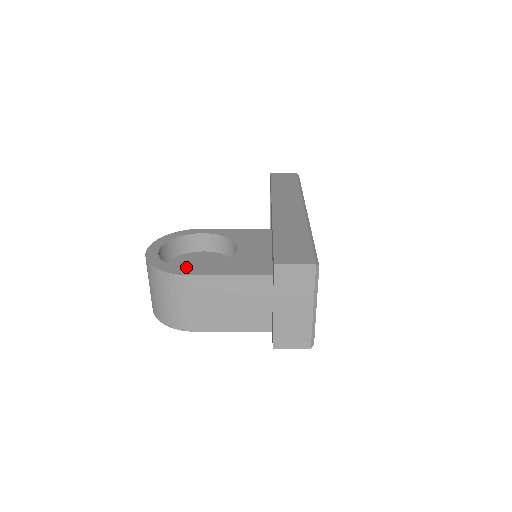
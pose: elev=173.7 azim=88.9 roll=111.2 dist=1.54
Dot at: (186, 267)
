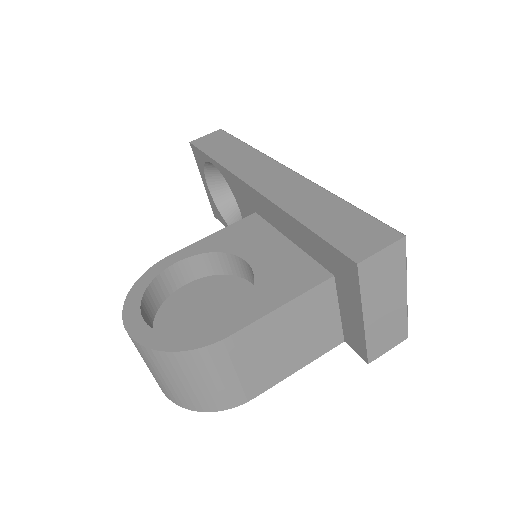
Dot at: (187, 320)
